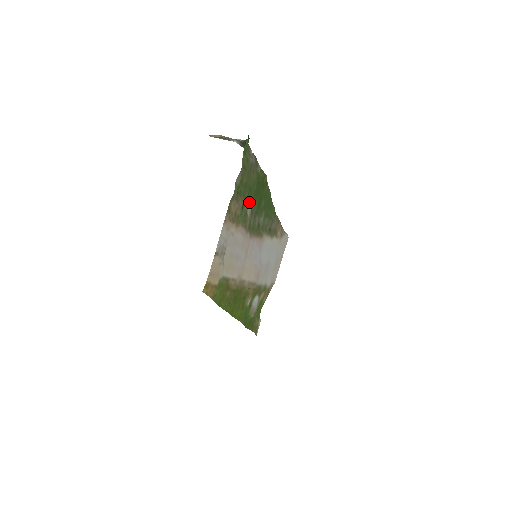
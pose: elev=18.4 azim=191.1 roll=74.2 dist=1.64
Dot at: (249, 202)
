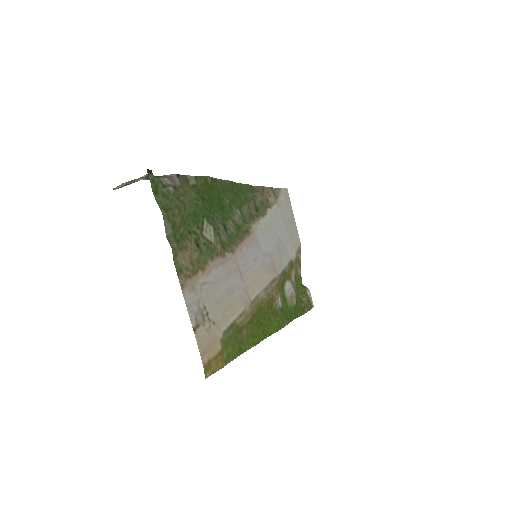
Dot at: (203, 228)
